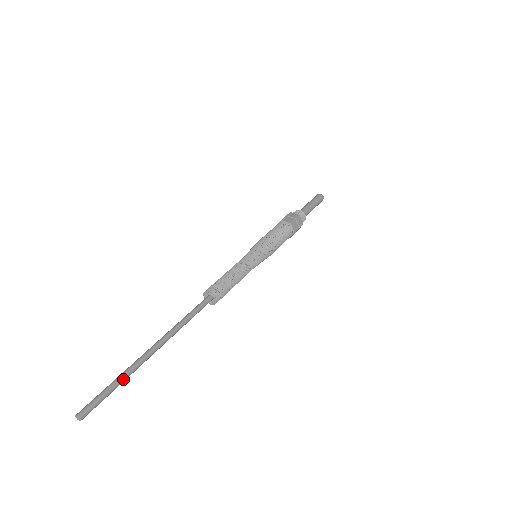
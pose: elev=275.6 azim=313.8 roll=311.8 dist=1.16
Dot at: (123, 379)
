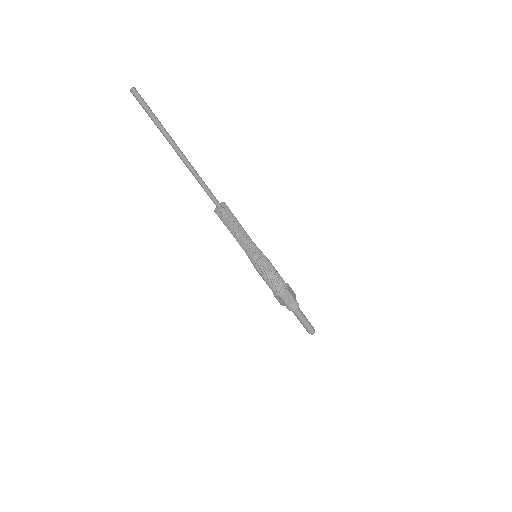
Dot at: (160, 123)
